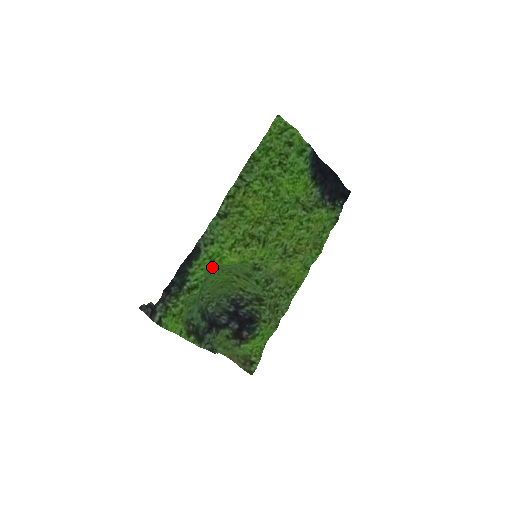
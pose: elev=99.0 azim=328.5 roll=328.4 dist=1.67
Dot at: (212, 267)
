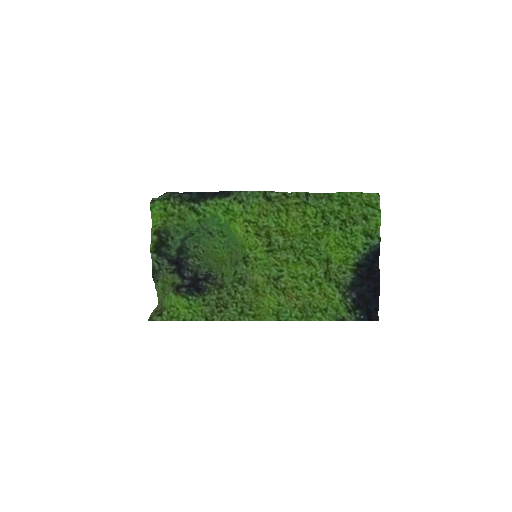
Dot at: (224, 225)
